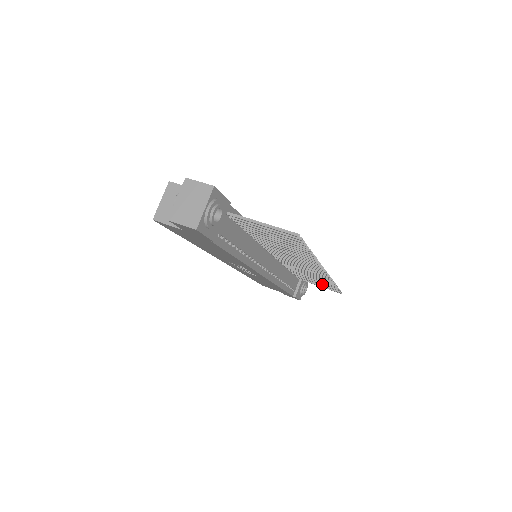
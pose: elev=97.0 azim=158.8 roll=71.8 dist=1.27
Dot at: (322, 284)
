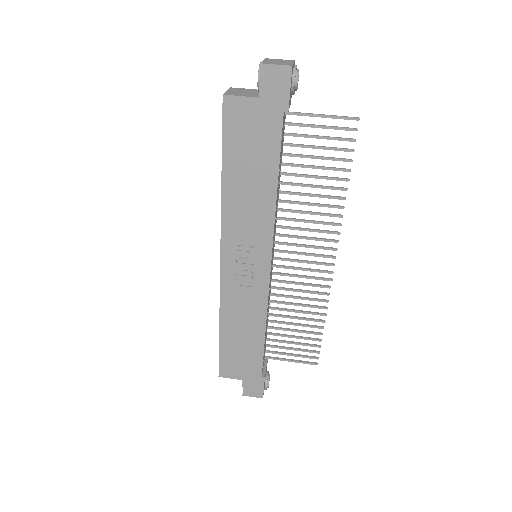
Dot at: (300, 343)
